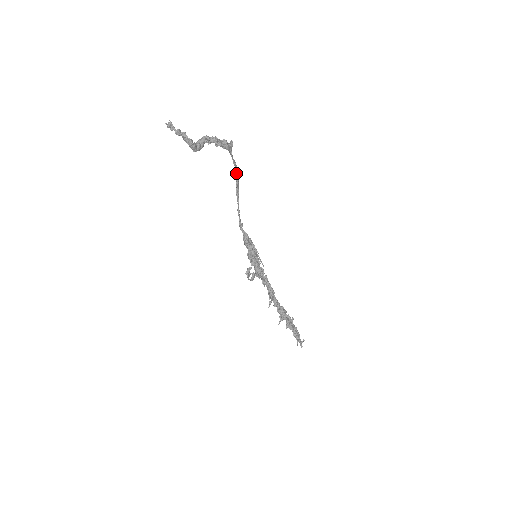
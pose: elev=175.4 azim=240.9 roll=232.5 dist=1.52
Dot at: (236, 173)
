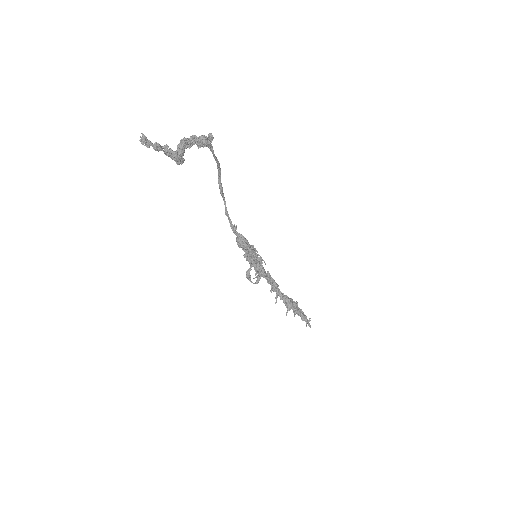
Dot at: (218, 170)
